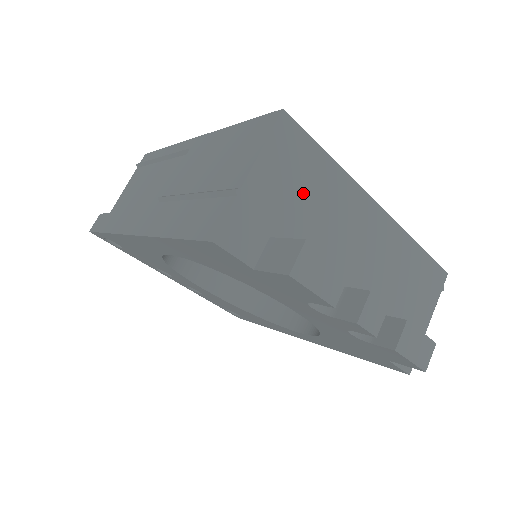
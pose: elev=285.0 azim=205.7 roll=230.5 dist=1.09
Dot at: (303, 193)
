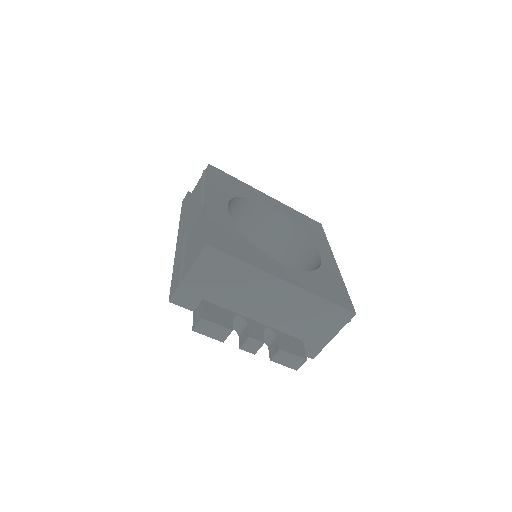
Dot at: (223, 280)
